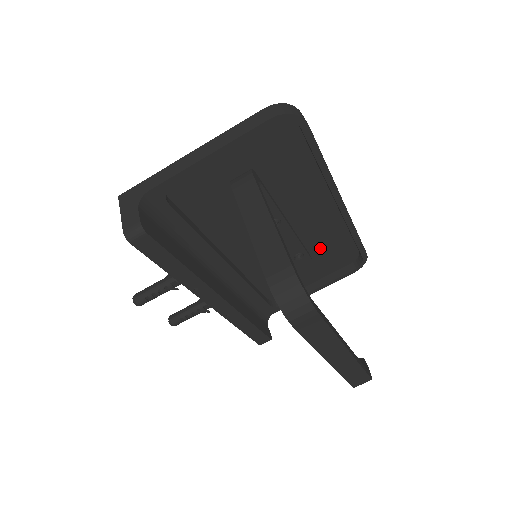
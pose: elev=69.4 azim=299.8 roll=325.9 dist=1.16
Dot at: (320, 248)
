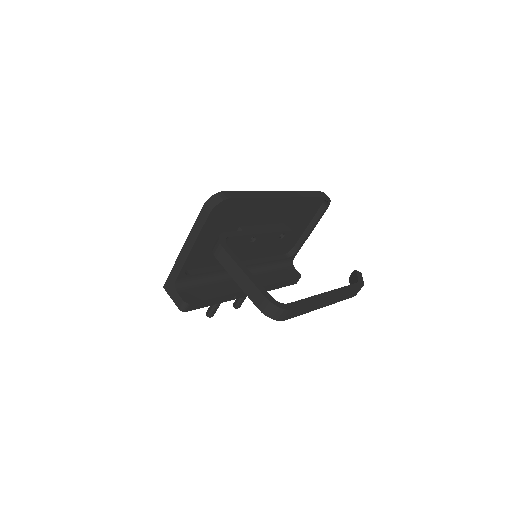
Dot at: (294, 216)
